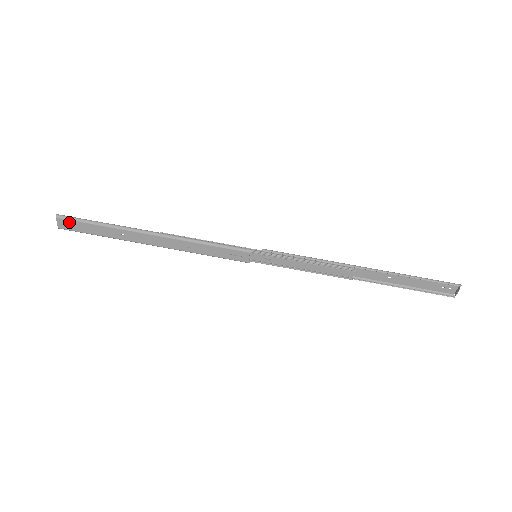
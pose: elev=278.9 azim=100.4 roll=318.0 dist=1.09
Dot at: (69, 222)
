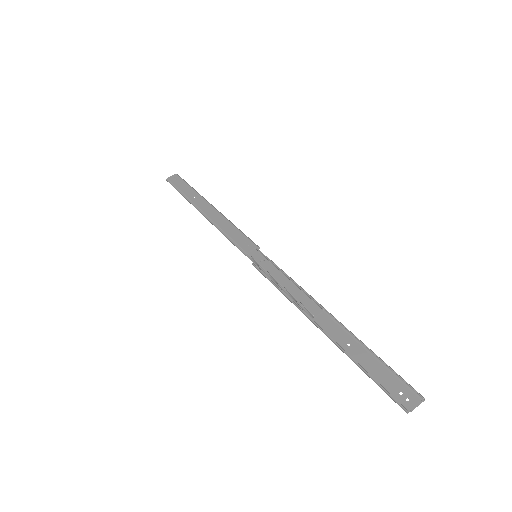
Dot at: (178, 178)
